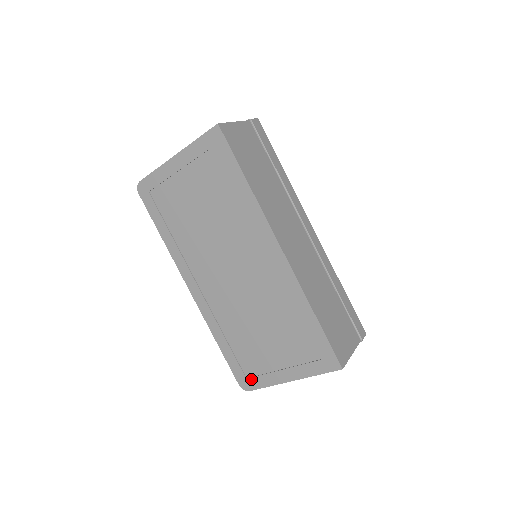
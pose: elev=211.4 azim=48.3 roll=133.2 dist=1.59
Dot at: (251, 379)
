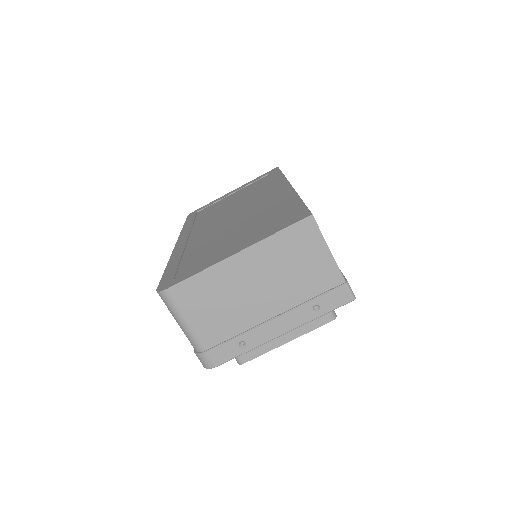
Dot at: (180, 276)
